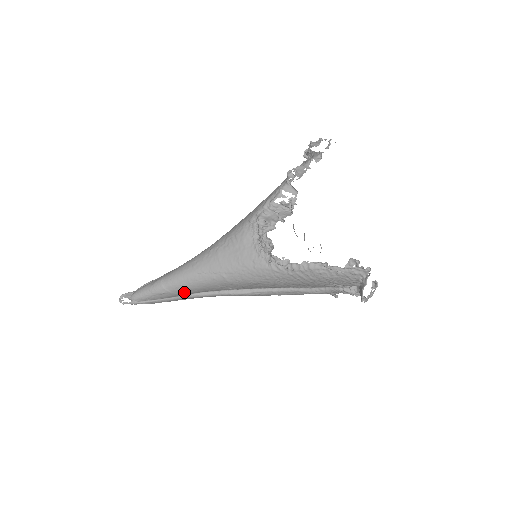
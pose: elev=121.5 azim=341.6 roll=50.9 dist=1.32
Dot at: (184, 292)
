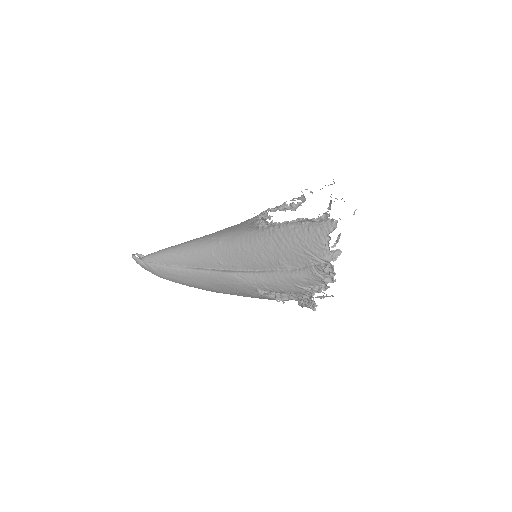
Dot at: (183, 258)
